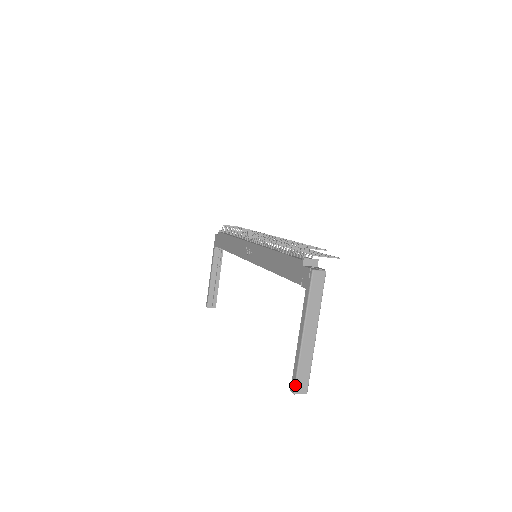
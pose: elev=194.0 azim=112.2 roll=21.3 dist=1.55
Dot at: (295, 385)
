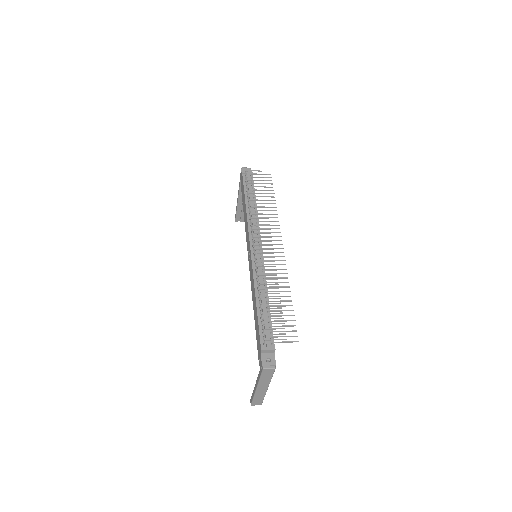
Dot at: (252, 403)
